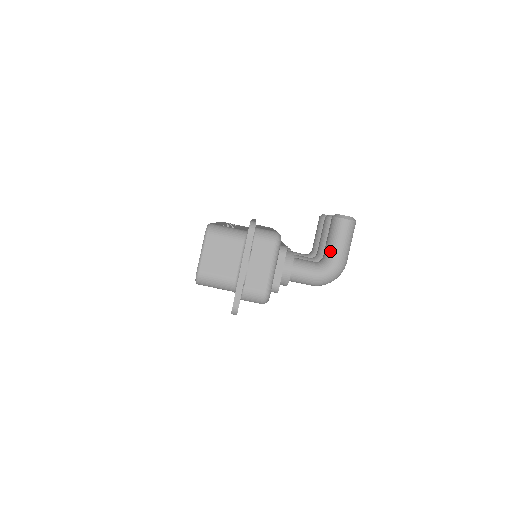
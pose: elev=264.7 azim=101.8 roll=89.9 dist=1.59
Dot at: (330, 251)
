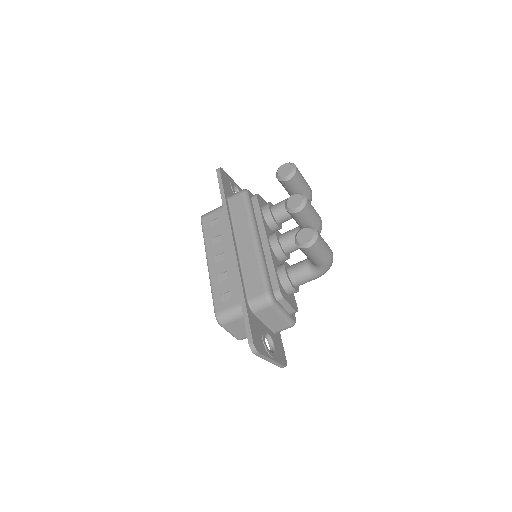
Dot at: (313, 262)
